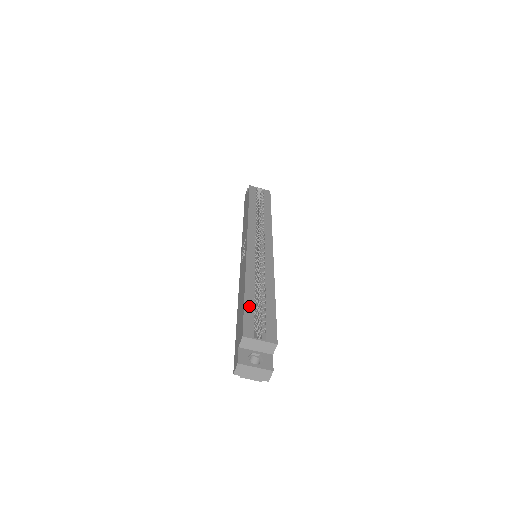
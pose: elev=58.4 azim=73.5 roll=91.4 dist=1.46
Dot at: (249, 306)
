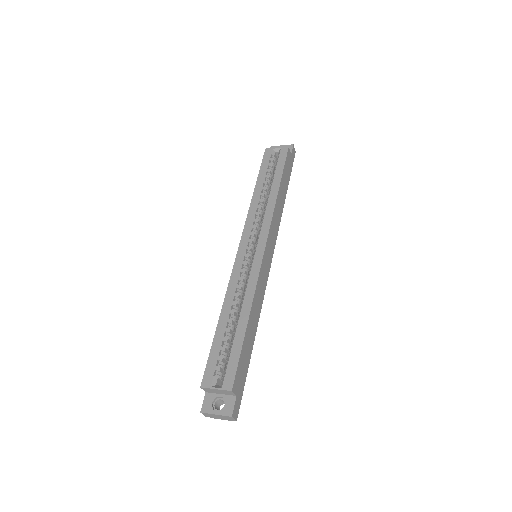
Dot at: (216, 345)
